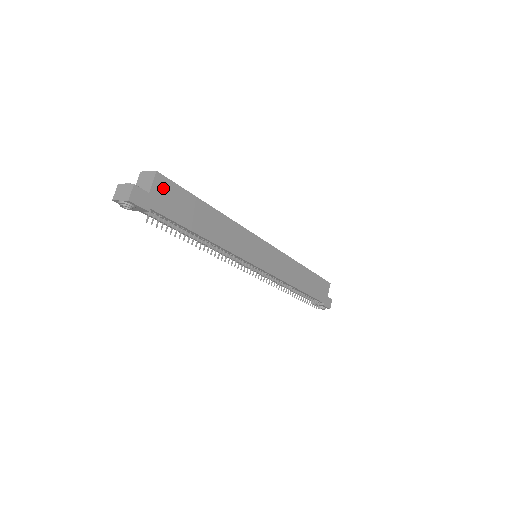
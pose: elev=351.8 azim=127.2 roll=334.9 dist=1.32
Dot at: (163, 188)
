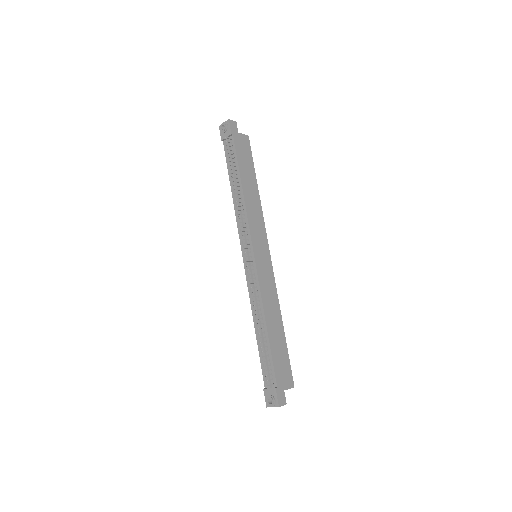
Dot at: (245, 142)
